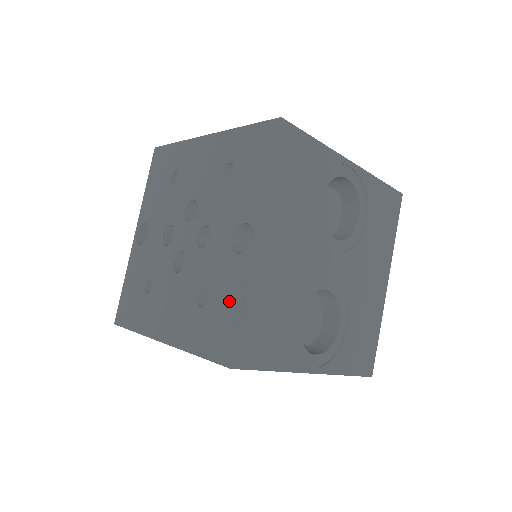
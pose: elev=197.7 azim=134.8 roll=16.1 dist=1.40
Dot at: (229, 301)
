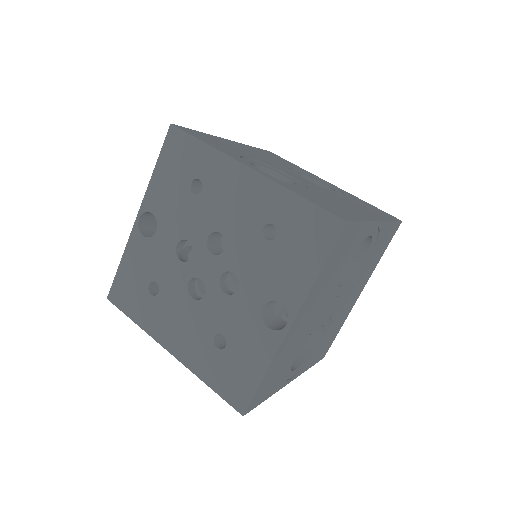
Dot at: (250, 363)
